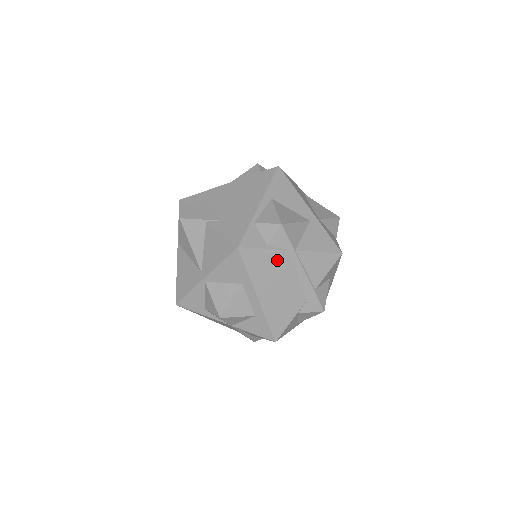
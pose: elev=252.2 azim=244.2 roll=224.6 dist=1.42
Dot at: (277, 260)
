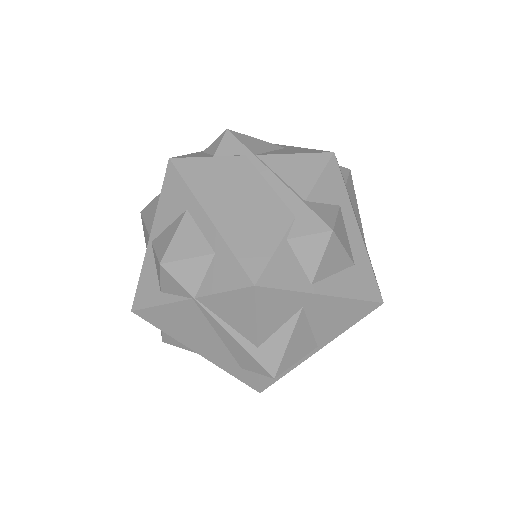
Dot at: (230, 168)
